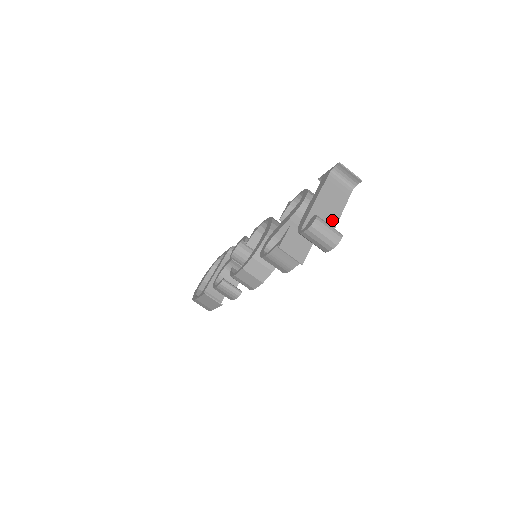
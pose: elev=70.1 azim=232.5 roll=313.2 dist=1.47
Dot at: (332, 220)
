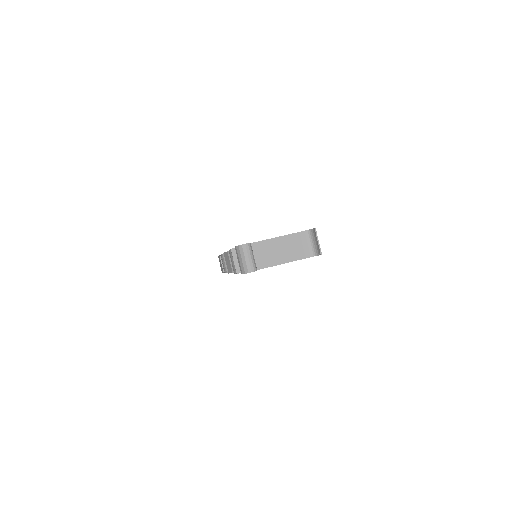
Dot at: (272, 260)
